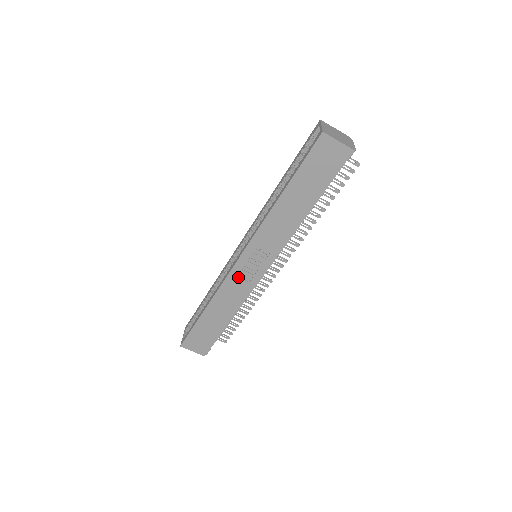
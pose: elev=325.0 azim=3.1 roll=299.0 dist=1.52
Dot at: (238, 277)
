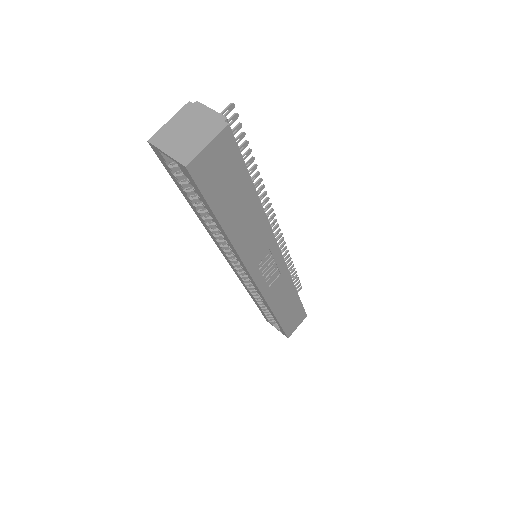
Dot at: (270, 285)
